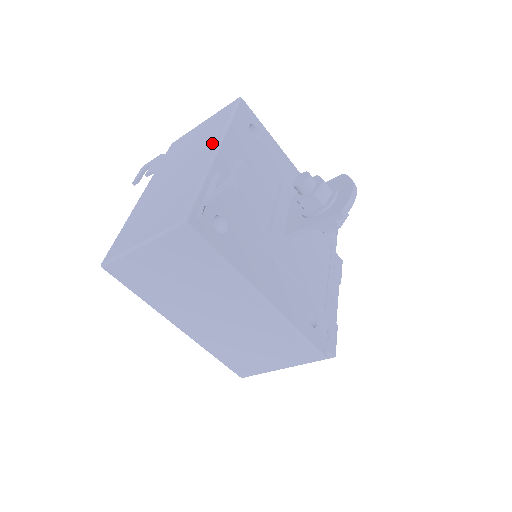
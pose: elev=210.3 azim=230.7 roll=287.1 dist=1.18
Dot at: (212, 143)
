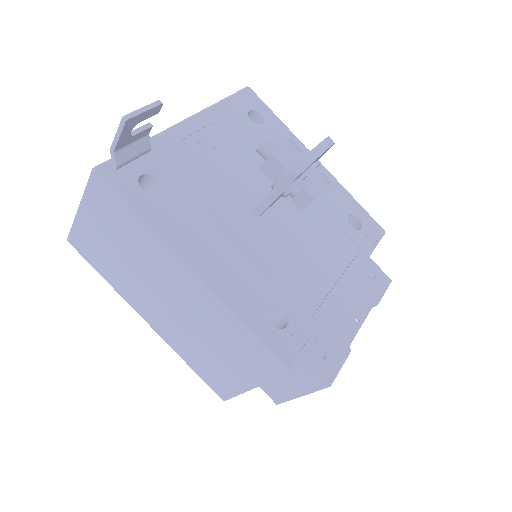
Dot at: occluded
